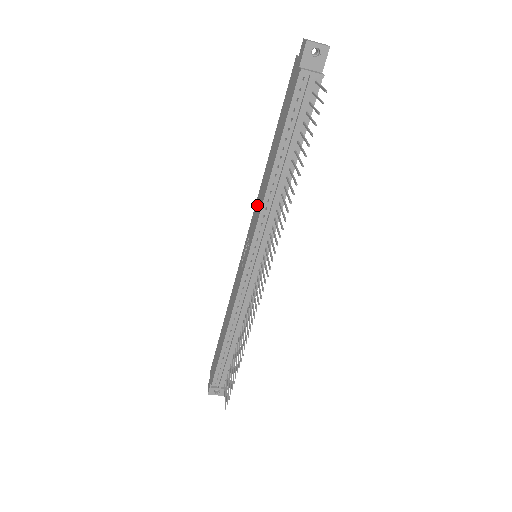
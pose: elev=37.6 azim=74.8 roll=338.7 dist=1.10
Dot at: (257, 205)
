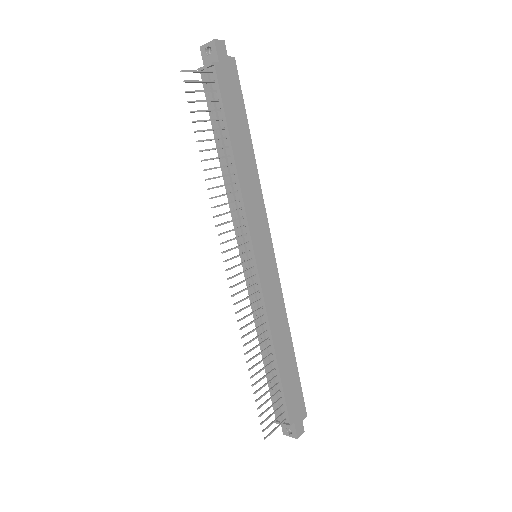
Dot at: occluded
